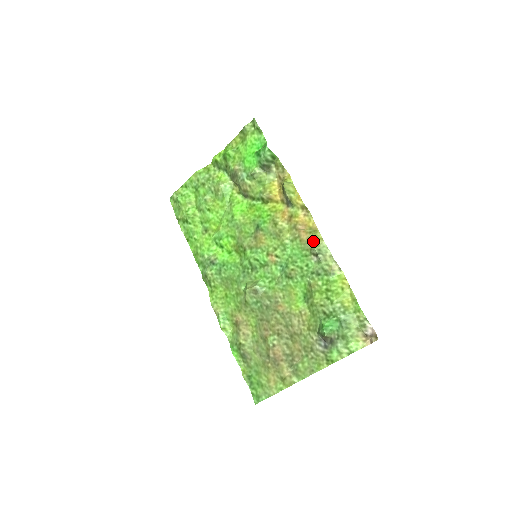
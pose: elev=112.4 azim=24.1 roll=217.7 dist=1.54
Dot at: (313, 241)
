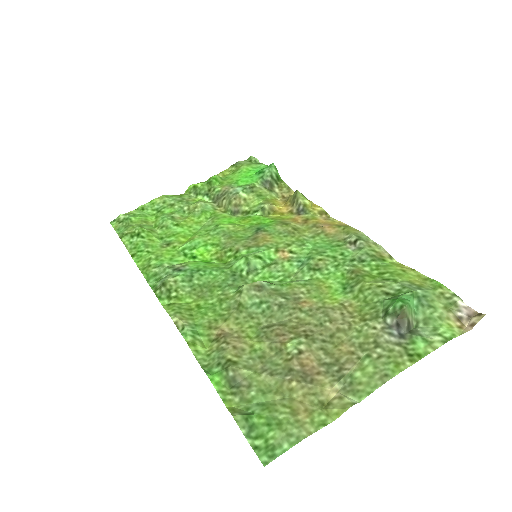
Dot at: (347, 231)
